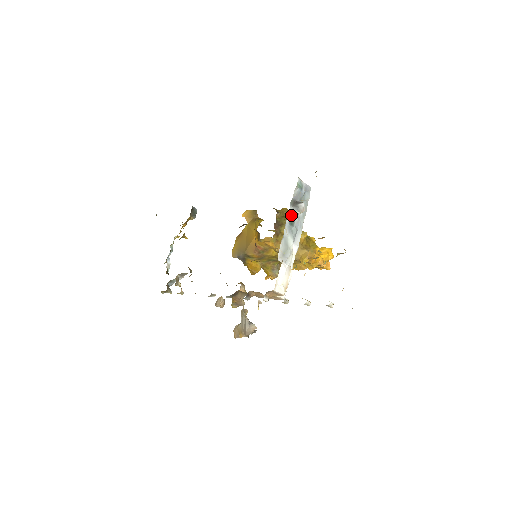
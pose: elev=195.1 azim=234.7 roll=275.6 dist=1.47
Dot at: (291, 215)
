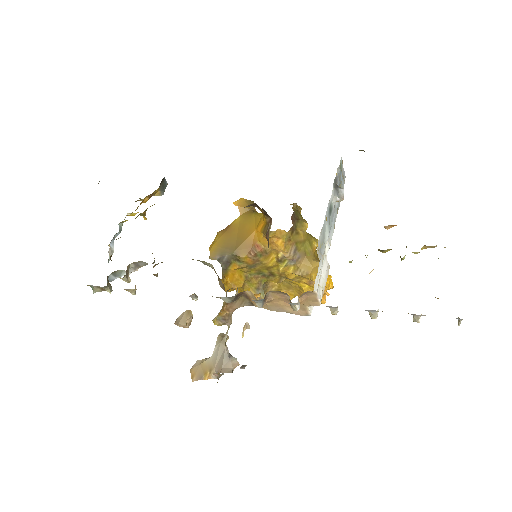
Dot at: (332, 198)
